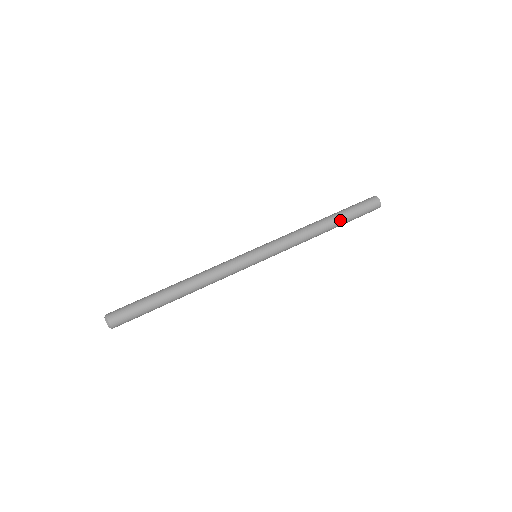
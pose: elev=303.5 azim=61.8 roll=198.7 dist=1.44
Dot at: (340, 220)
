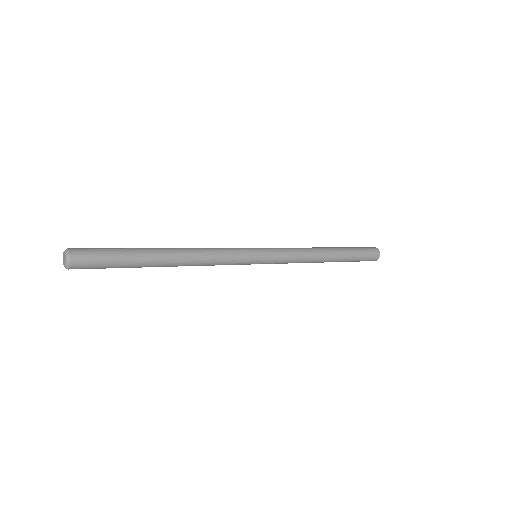
Dot at: (340, 248)
